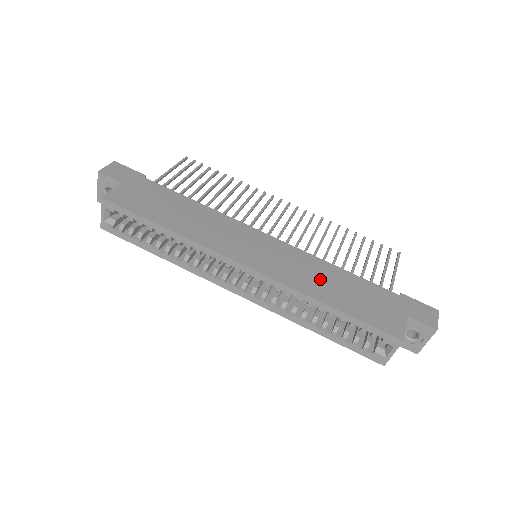
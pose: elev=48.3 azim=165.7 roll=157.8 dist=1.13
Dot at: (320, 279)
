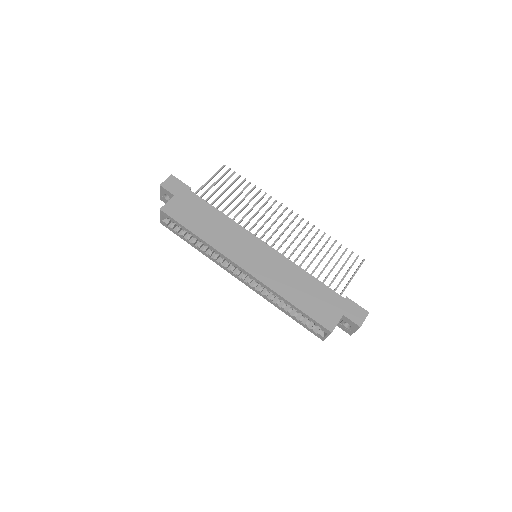
Dot at: (291, 282)
